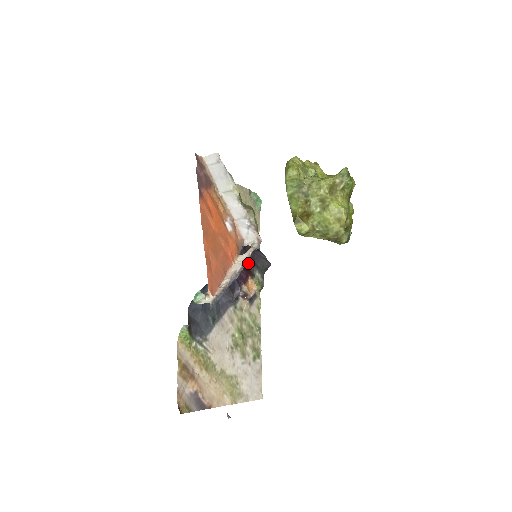
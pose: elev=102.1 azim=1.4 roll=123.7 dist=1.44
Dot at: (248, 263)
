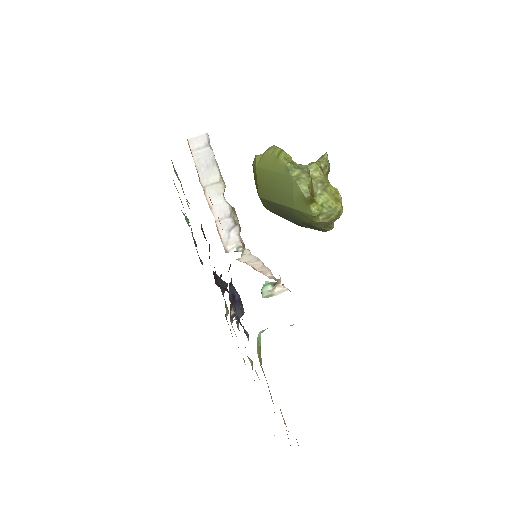
Dot at: occluded
